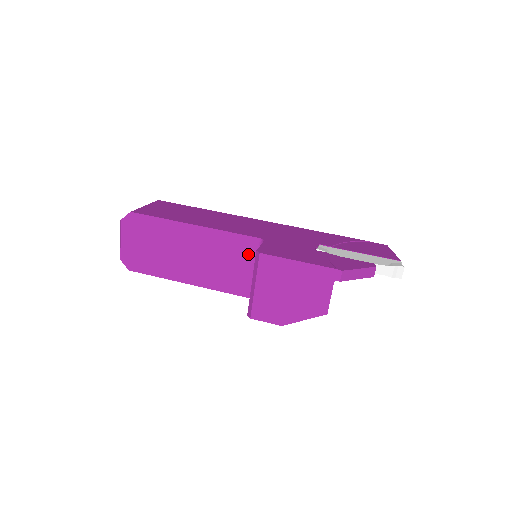
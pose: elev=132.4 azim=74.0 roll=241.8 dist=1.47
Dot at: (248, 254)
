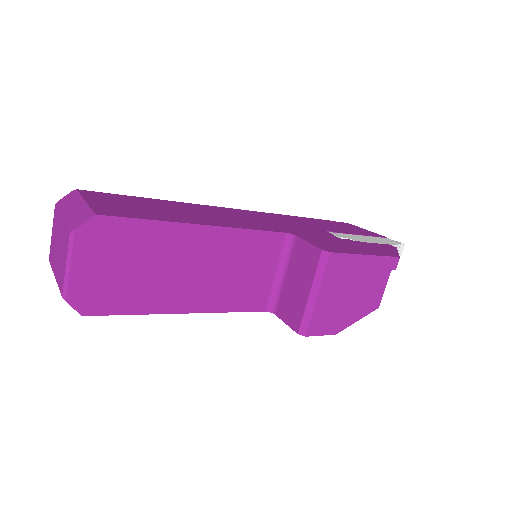
Dot at: (269, 255)
